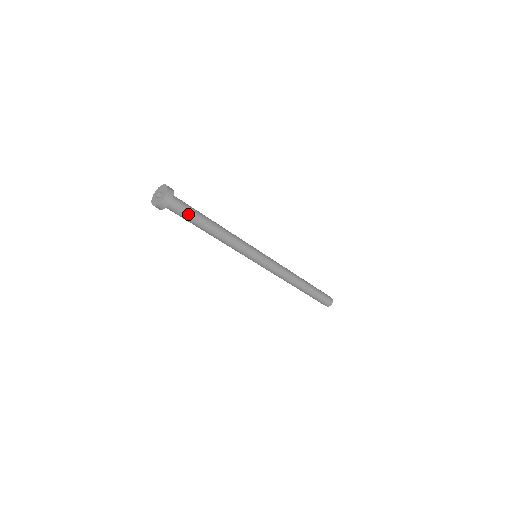
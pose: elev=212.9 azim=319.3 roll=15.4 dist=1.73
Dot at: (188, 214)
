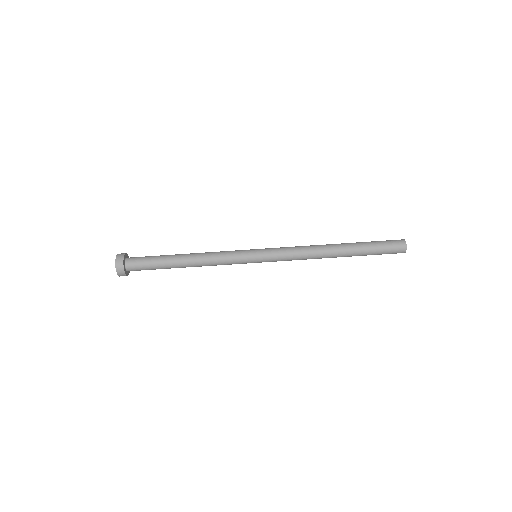
Dot at: (151, 257)
